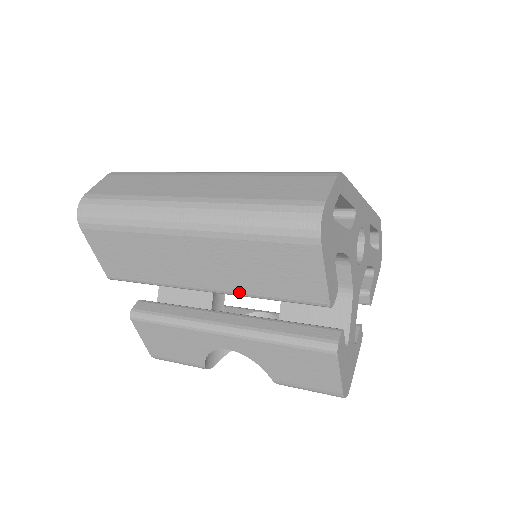
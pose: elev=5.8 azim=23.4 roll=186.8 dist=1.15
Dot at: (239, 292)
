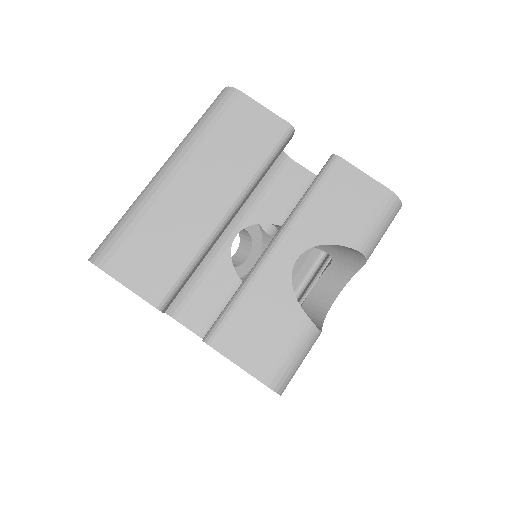
Dot at: (243, 182)
